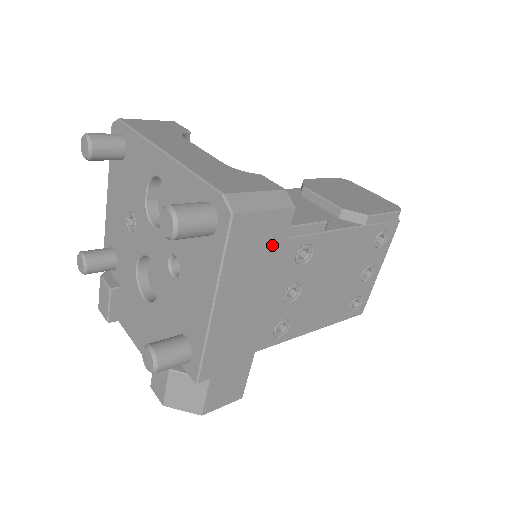
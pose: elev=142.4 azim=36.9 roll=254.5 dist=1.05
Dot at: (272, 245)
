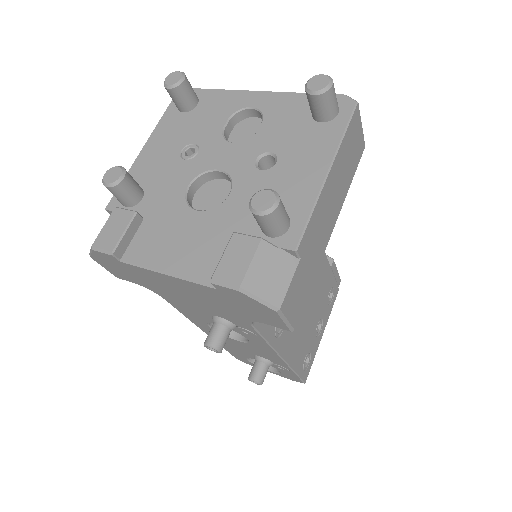
Dot at: (354, 161)
